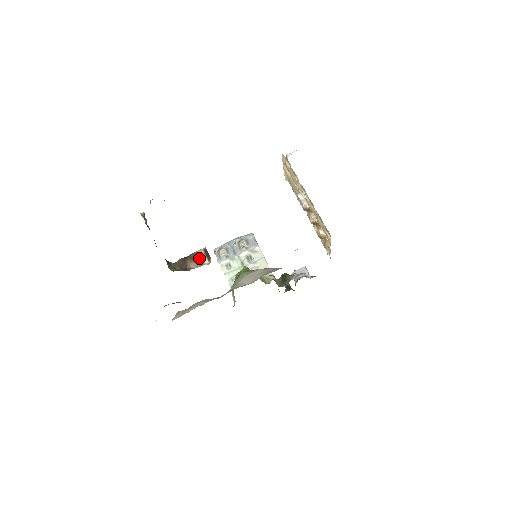
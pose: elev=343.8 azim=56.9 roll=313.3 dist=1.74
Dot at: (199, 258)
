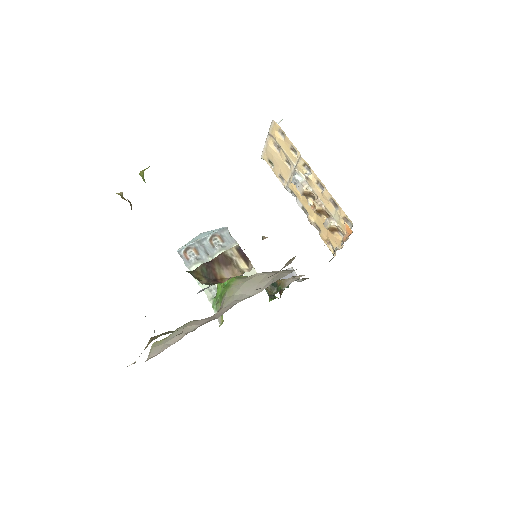
Dot at: (232, 261)
